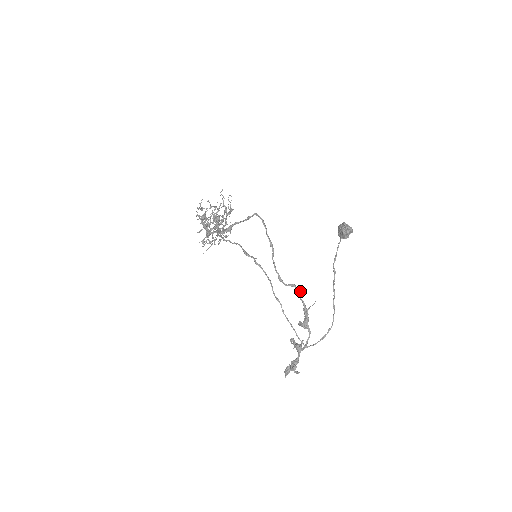
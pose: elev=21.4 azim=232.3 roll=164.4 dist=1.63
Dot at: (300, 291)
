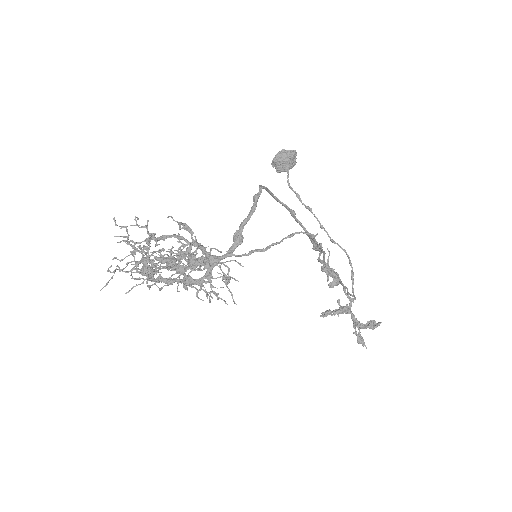
Dot at: occluded
